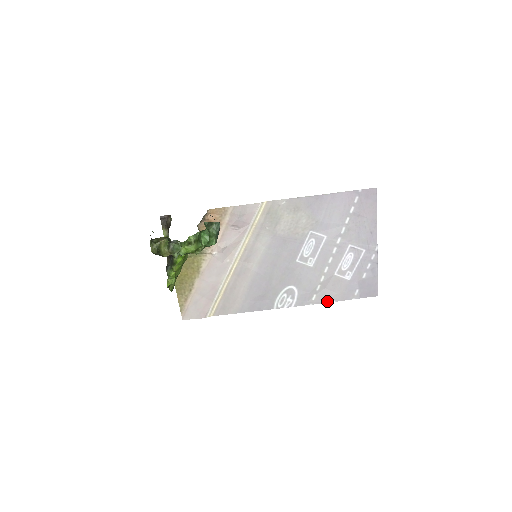
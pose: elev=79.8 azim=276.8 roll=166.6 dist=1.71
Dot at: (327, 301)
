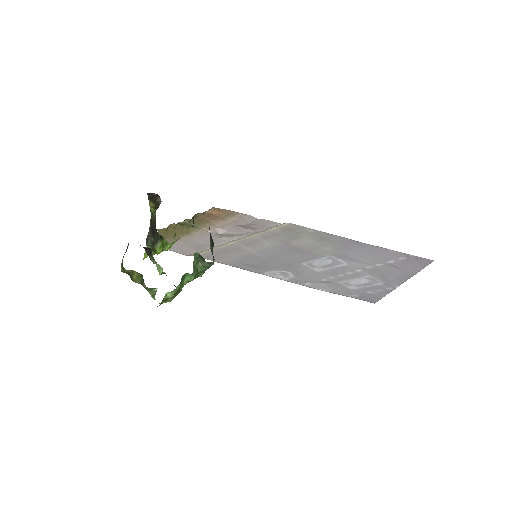
Dot at: (320, 289)
